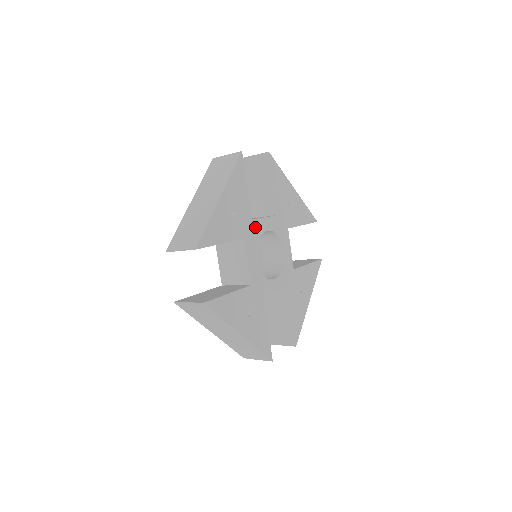
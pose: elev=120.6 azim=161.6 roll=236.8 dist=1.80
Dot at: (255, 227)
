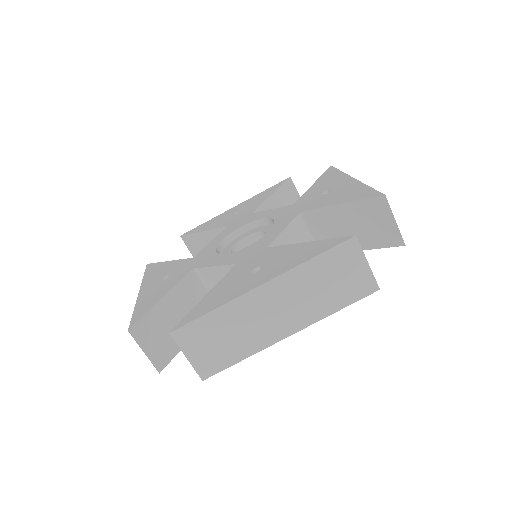
Dot at: occluded
